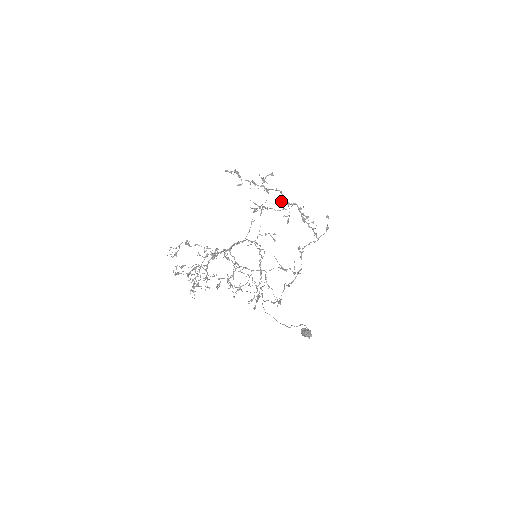
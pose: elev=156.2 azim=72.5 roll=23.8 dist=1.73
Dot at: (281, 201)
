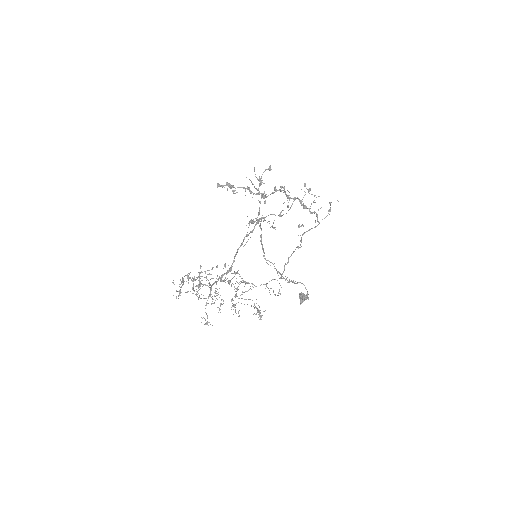
Dot at: occluded
